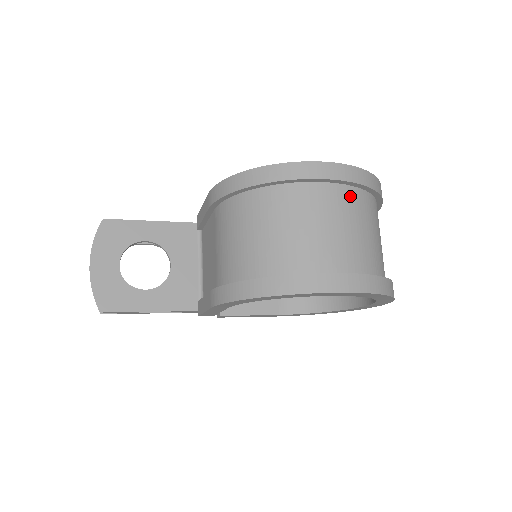
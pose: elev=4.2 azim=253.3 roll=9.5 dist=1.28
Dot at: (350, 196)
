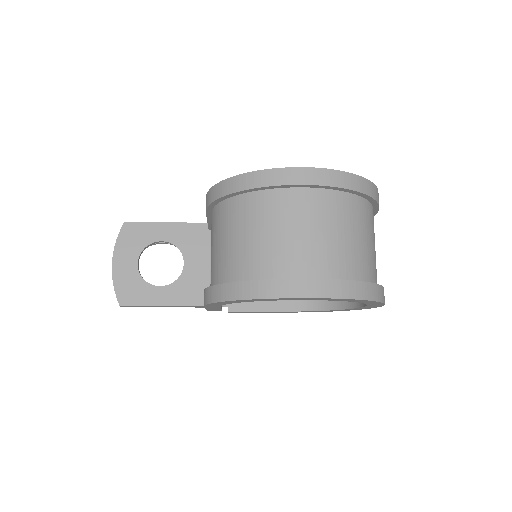
Dot at: (328, 200)
